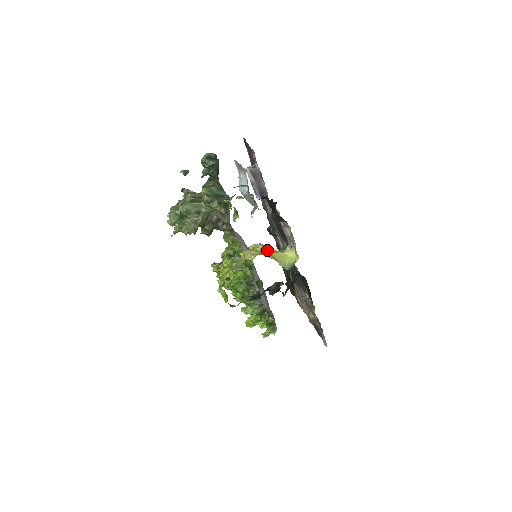
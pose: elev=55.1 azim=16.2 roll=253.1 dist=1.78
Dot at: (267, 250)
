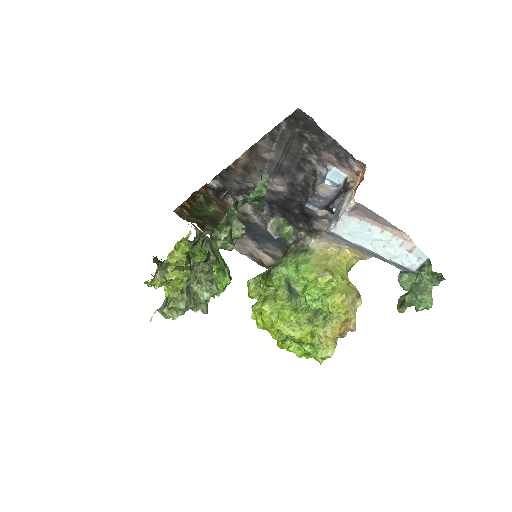
Dot at: (338, 276)
